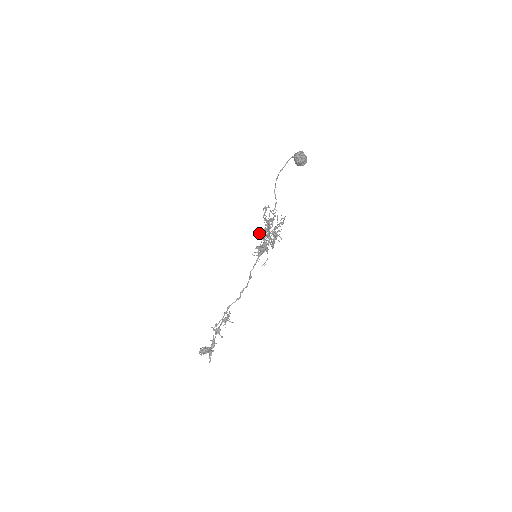
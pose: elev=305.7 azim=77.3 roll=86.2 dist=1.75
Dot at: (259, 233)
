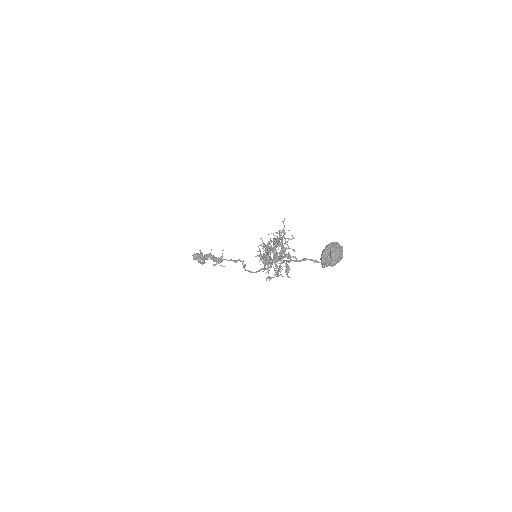
Dot at: (261, 254)
